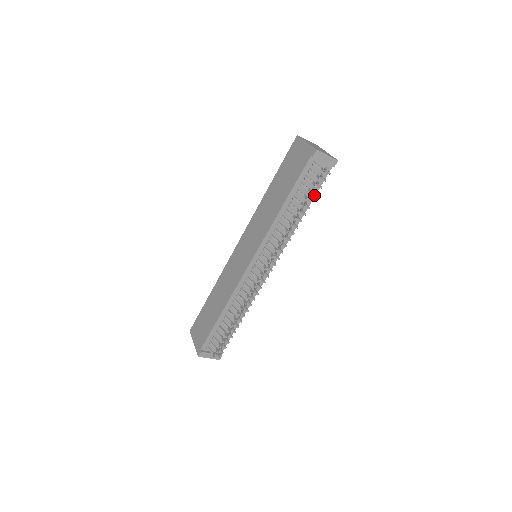
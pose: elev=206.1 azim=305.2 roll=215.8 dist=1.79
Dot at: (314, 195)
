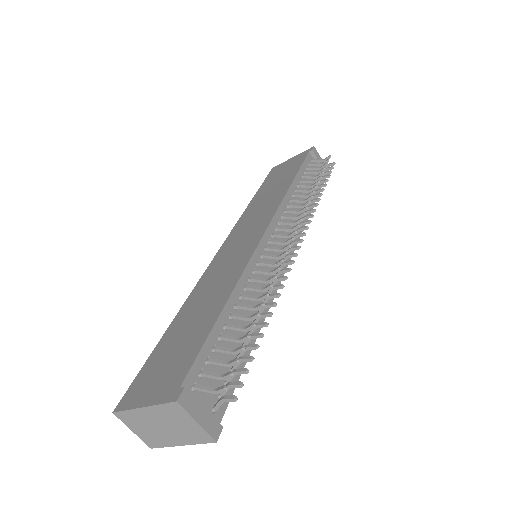
Dot at: occluded
